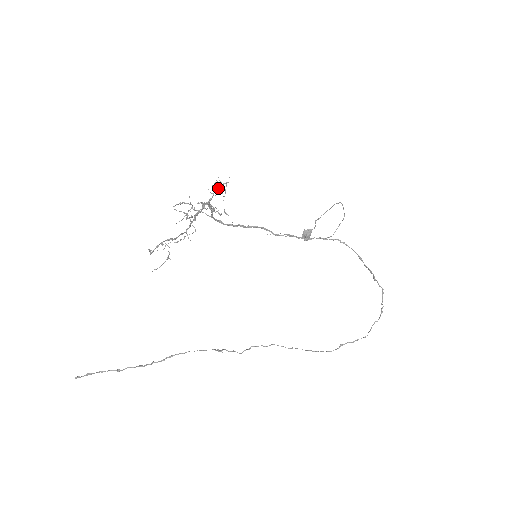
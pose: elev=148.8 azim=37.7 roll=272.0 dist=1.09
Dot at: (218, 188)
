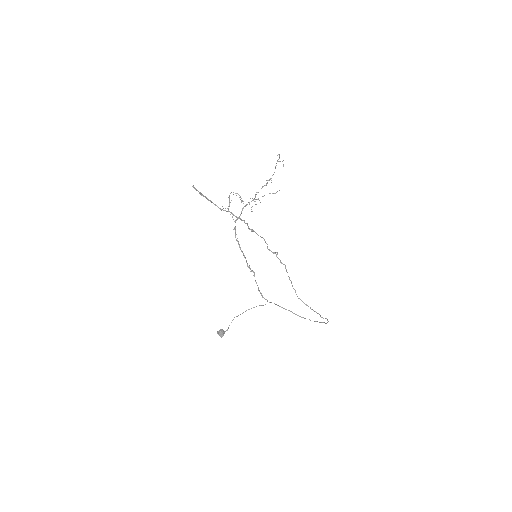
Dot at: (257, 199)
